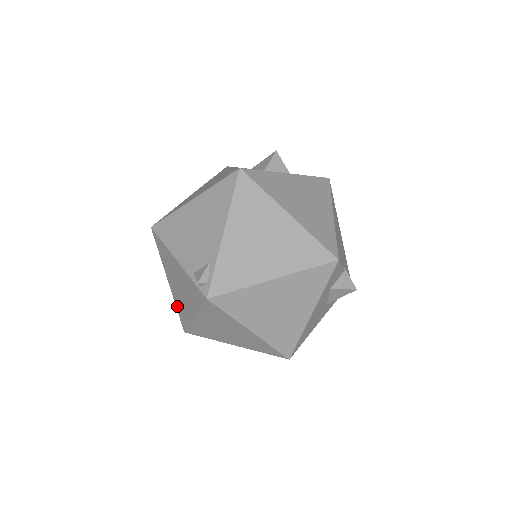
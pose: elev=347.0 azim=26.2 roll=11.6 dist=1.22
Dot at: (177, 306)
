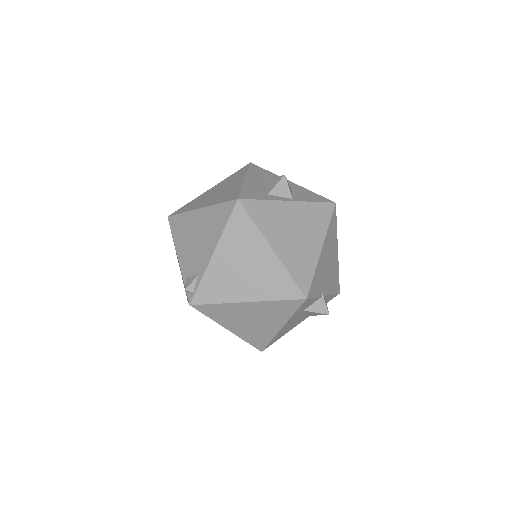
Dot at: occluded
